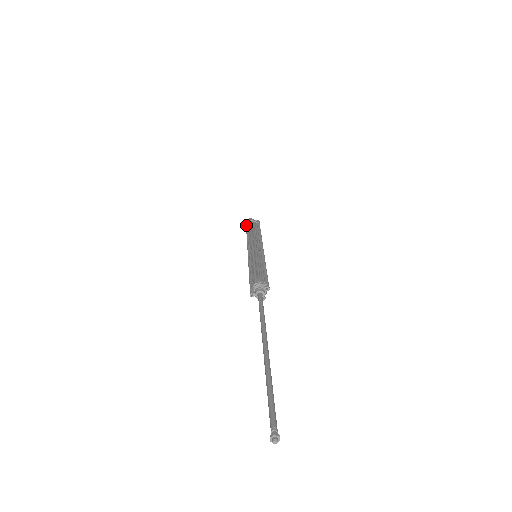
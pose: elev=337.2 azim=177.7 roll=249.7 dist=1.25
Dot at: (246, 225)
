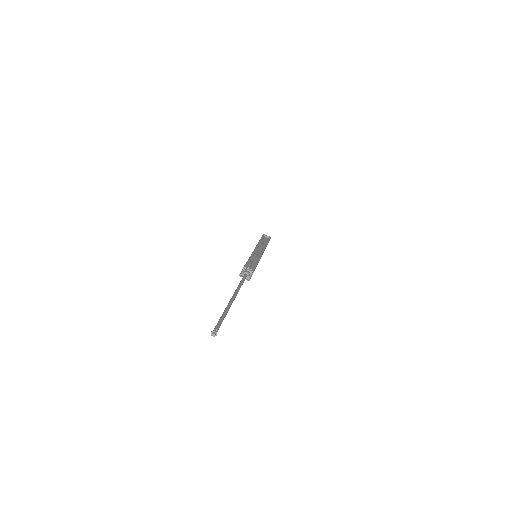
Dot at: occluded
